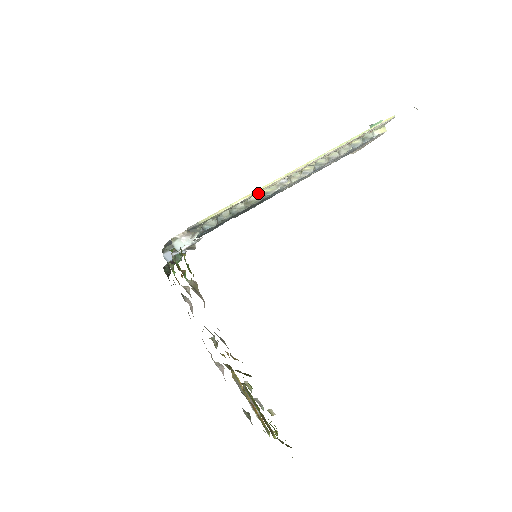
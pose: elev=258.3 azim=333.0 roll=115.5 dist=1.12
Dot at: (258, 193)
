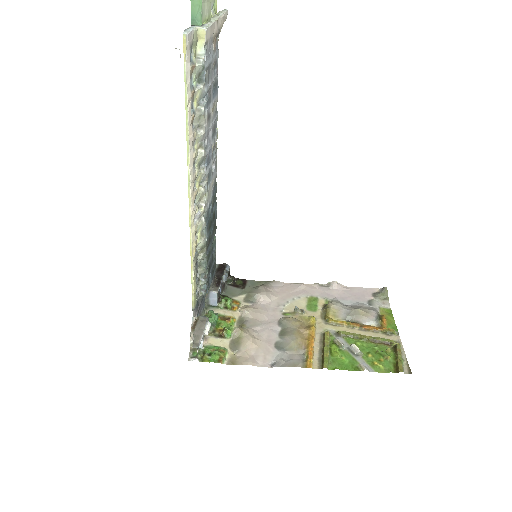
Dot at: (197, 243)
